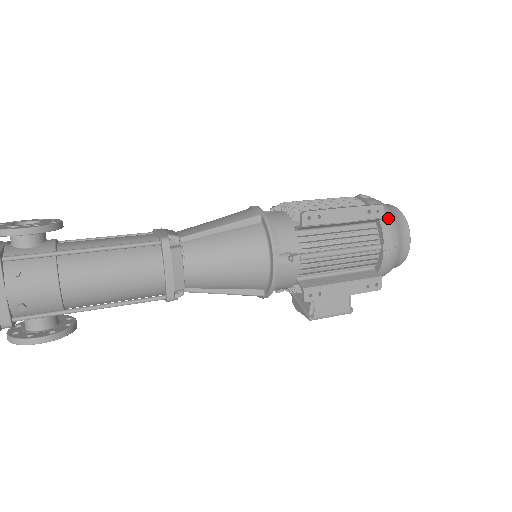
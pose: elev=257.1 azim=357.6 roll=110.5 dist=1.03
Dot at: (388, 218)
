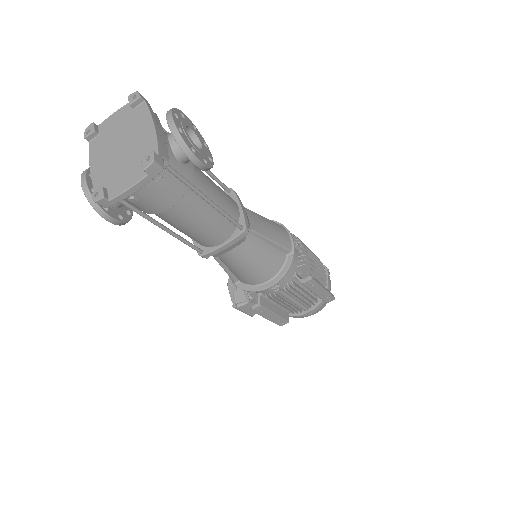
Dot at: occluded
